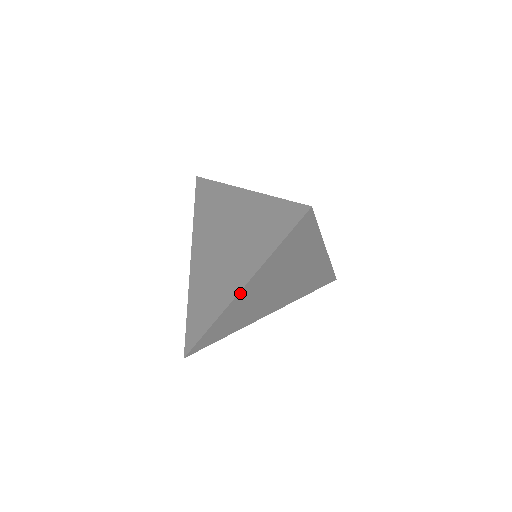
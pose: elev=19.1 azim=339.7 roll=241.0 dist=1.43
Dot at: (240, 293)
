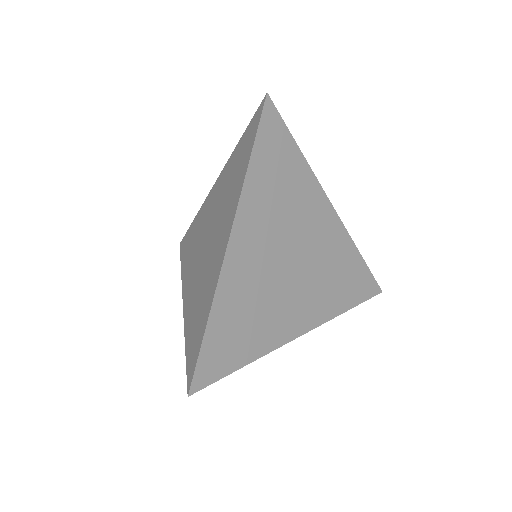
Dot at: (230, 245)
